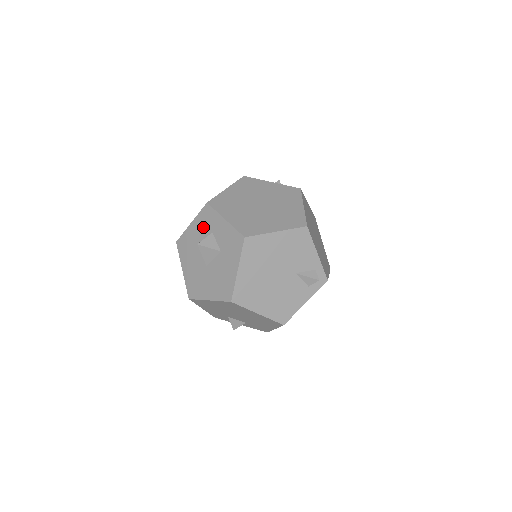
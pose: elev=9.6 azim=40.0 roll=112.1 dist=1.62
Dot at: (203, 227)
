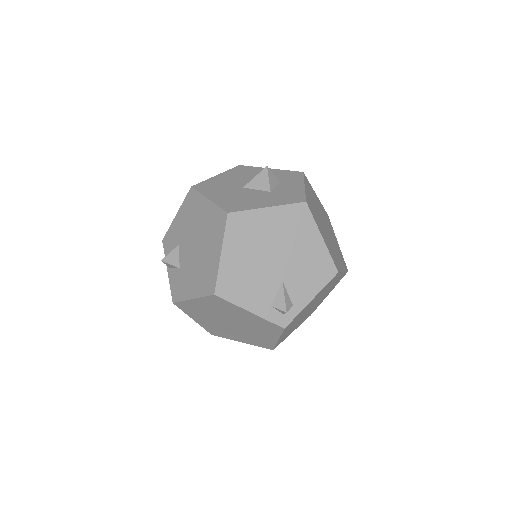
Dot at: (278, 176)
